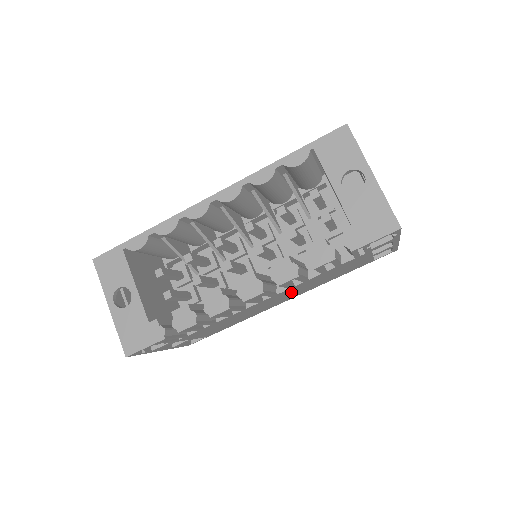
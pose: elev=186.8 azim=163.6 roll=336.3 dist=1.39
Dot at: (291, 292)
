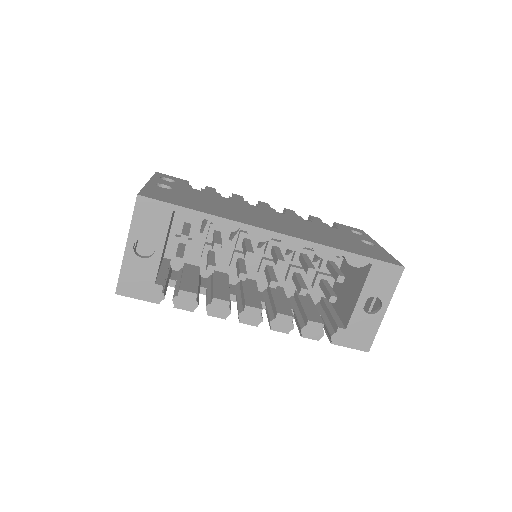
Dot at: occluded
